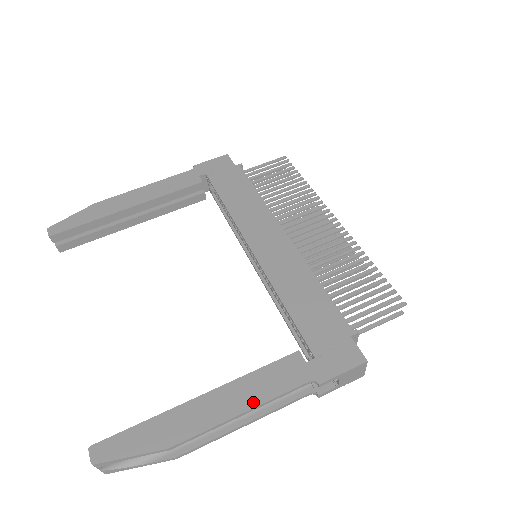
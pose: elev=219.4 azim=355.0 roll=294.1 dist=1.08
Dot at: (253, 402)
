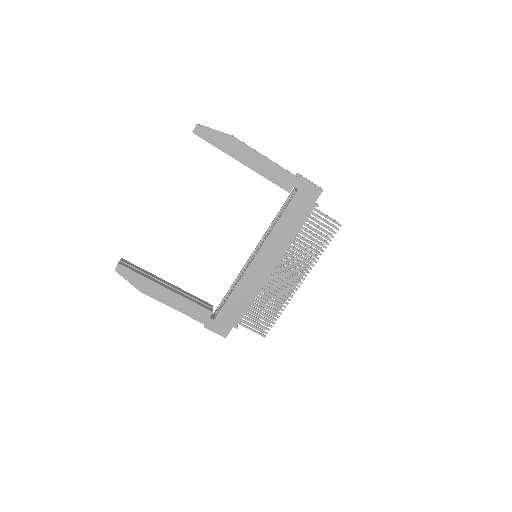
Dot at: (180, 309)
